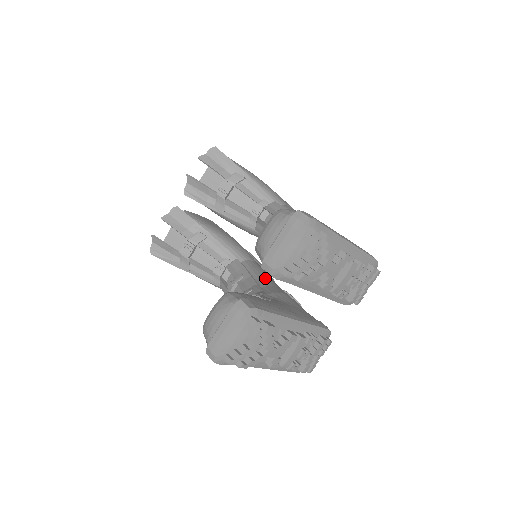
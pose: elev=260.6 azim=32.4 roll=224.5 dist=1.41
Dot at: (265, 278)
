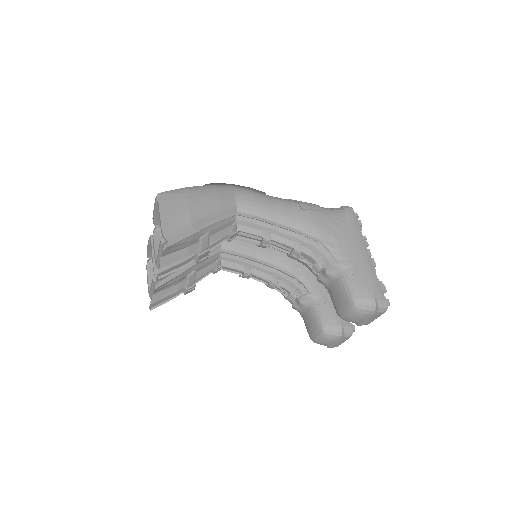
Dot at: (256, 247)
